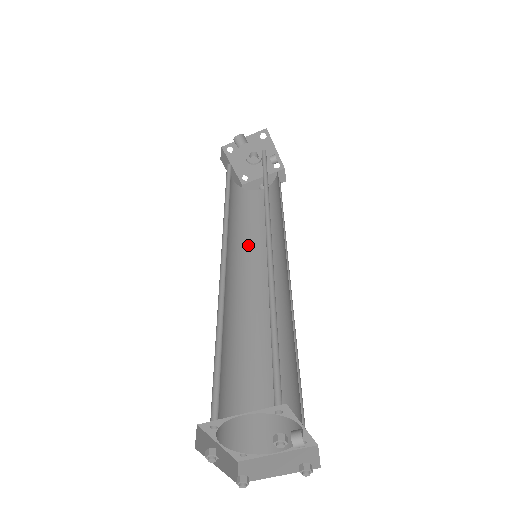
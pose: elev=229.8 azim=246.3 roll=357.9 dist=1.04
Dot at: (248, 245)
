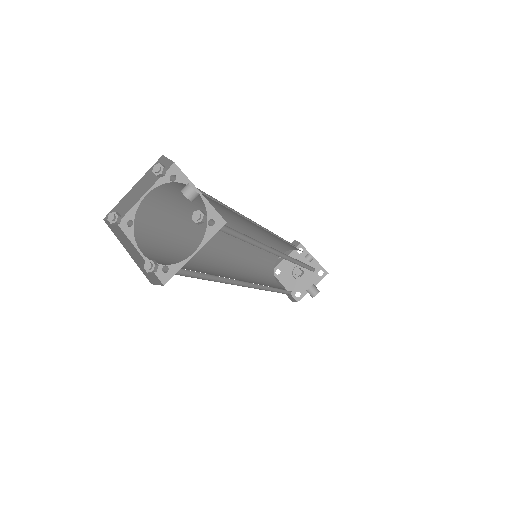
Dot at: occluded
